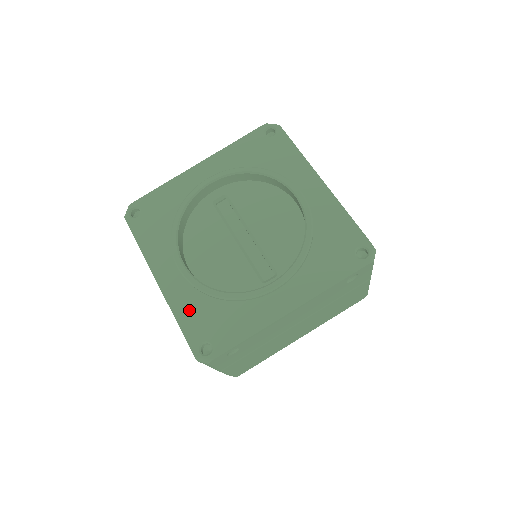
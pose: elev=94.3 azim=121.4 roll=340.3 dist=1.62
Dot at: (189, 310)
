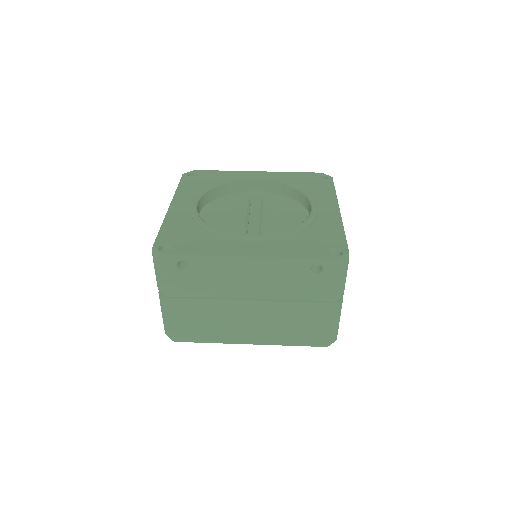
Dot at: (176, 225)
